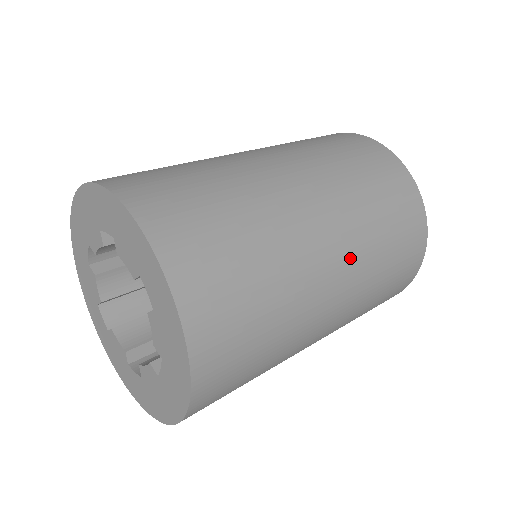
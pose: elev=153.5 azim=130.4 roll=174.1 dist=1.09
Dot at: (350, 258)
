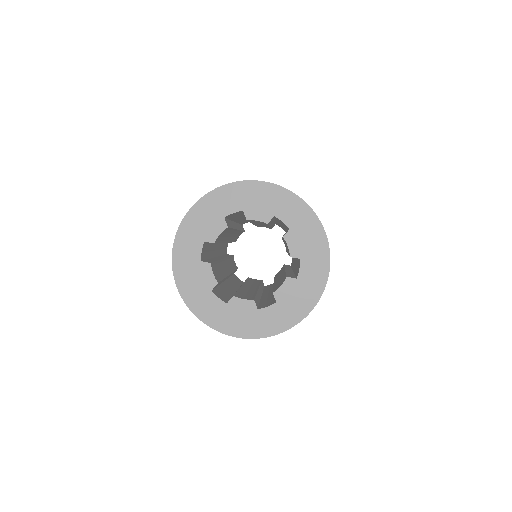
Dot at: occluded
